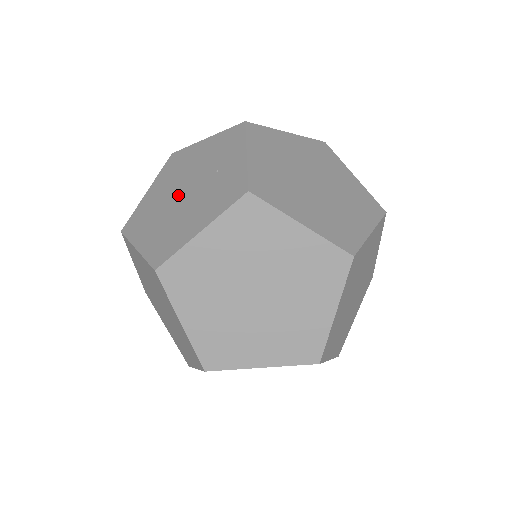
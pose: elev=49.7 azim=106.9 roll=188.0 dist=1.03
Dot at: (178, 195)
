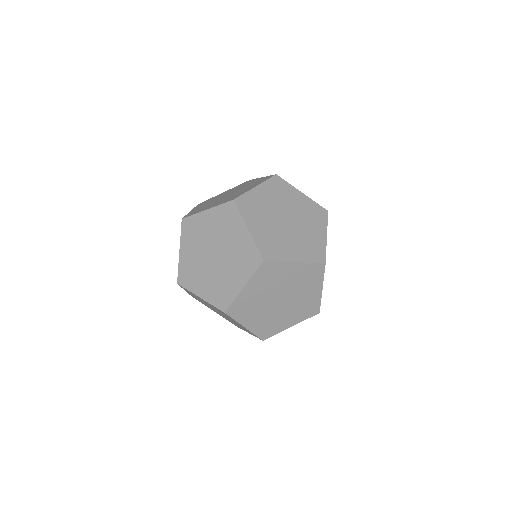
Dot at: (210, 258)
